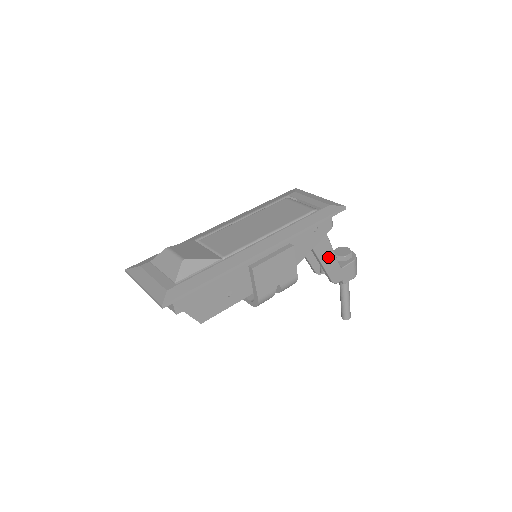
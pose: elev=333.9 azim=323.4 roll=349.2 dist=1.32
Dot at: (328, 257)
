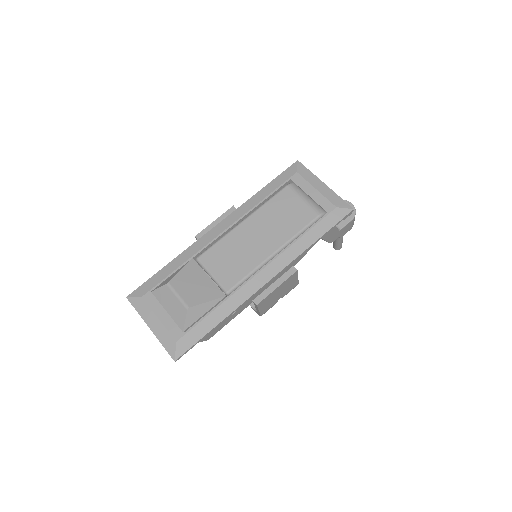
Dot at: occluded
